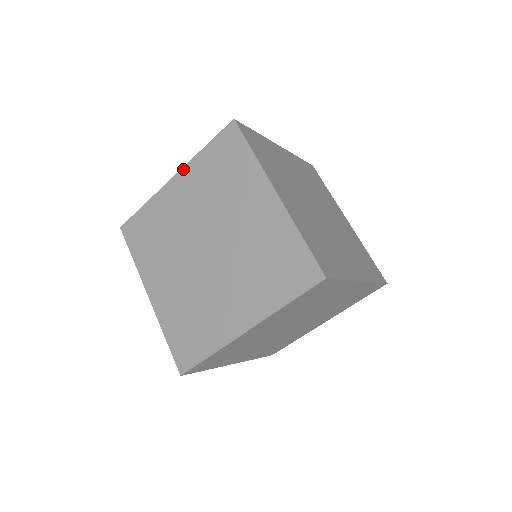
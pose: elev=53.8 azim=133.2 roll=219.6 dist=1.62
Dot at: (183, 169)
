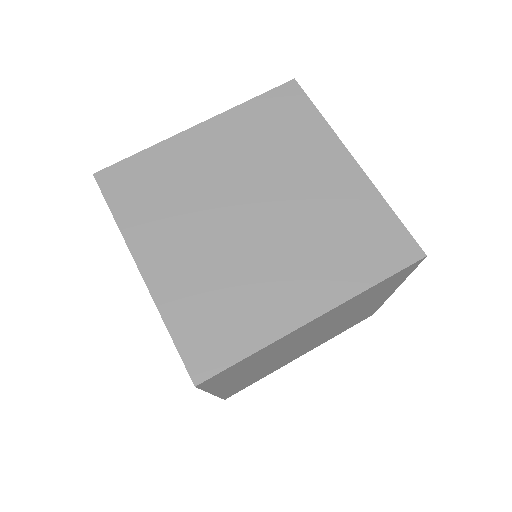
Dot at: (216, 118)
